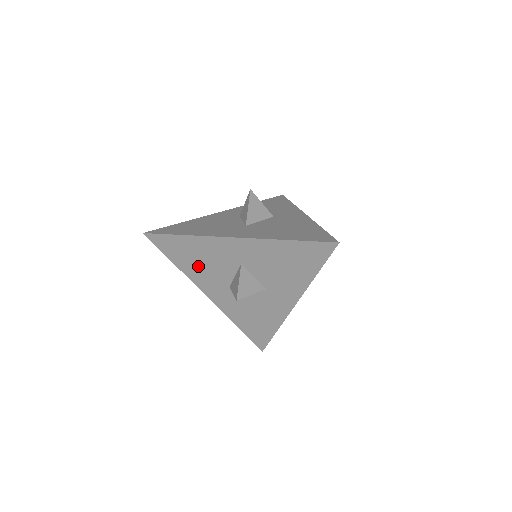
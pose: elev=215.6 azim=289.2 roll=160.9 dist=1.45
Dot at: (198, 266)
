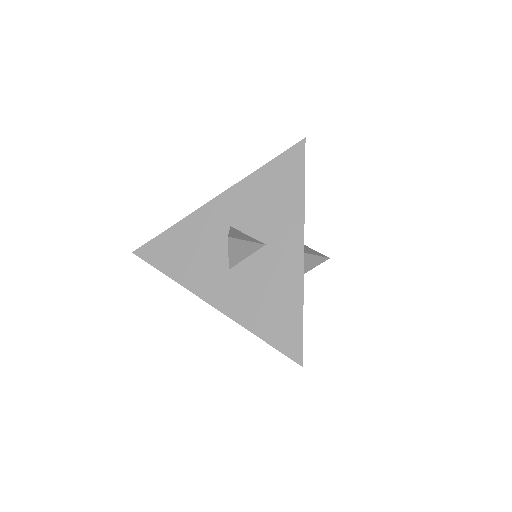
Dot at: (191, 261)
